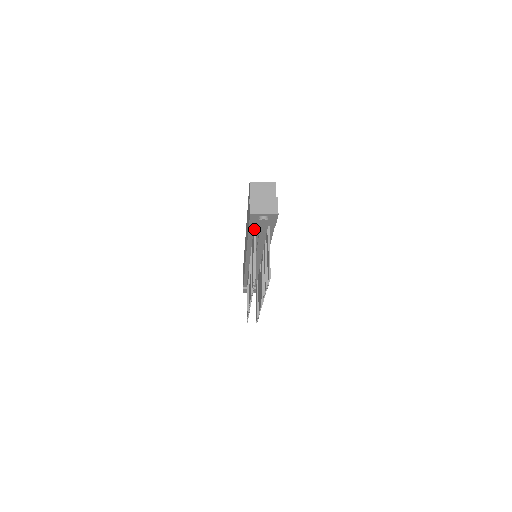
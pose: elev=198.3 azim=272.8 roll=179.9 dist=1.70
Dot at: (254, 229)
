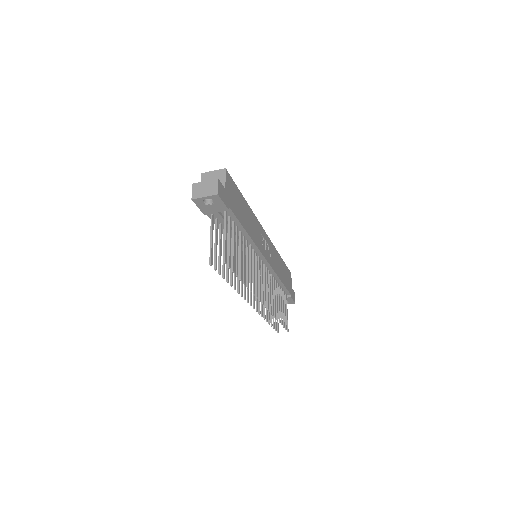
Dot at: (211, 218)
